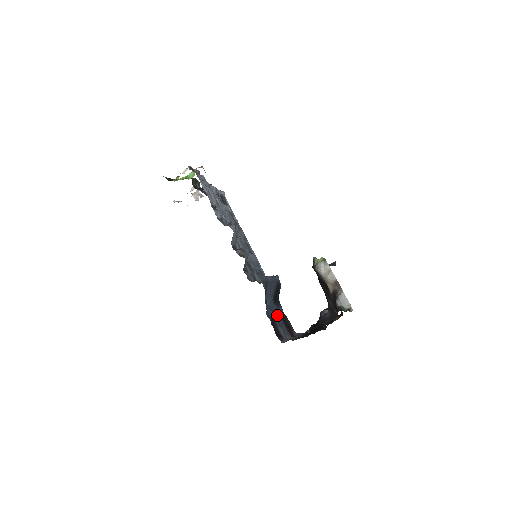
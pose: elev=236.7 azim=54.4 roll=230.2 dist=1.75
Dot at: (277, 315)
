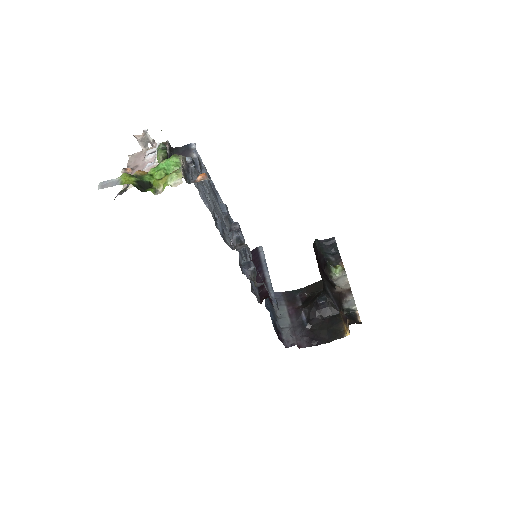
Dot at: (268, 302)
